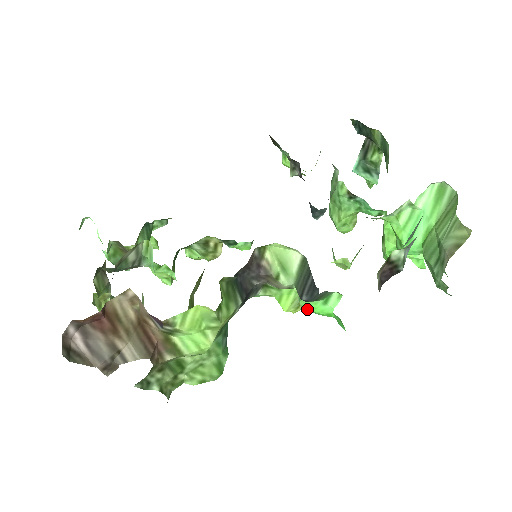
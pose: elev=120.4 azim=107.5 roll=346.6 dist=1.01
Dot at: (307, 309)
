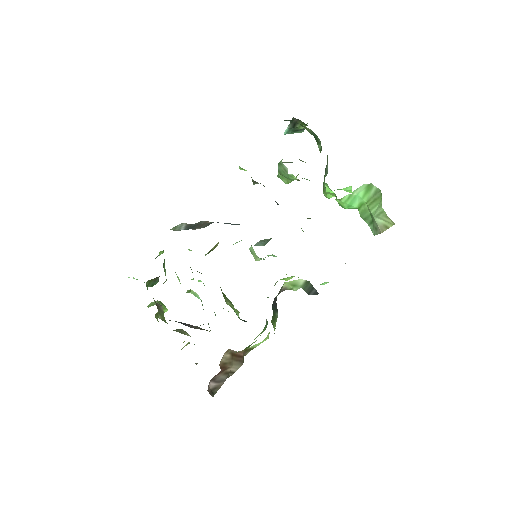
Dot at: occluded
